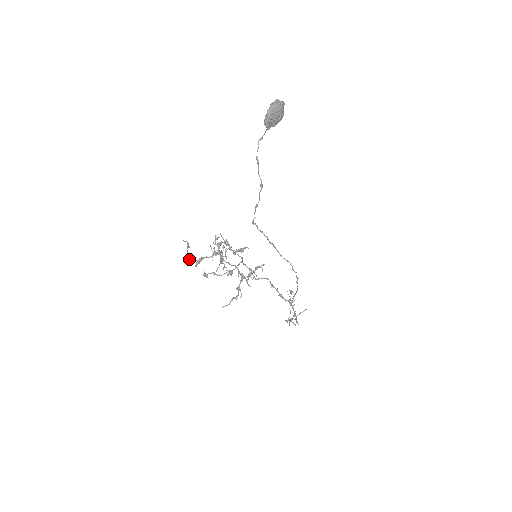
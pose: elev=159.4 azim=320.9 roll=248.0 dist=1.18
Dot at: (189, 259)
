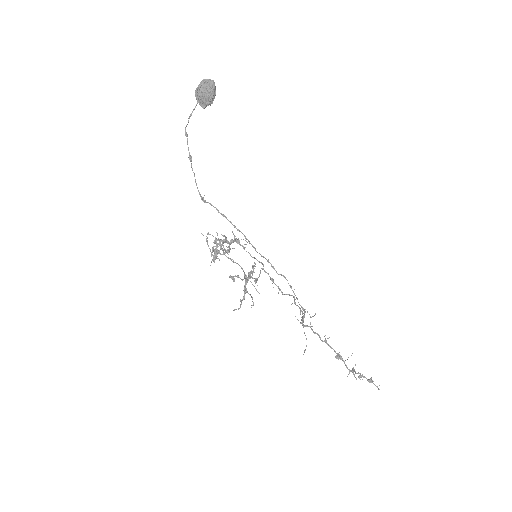
Dot at: (212, 255)
